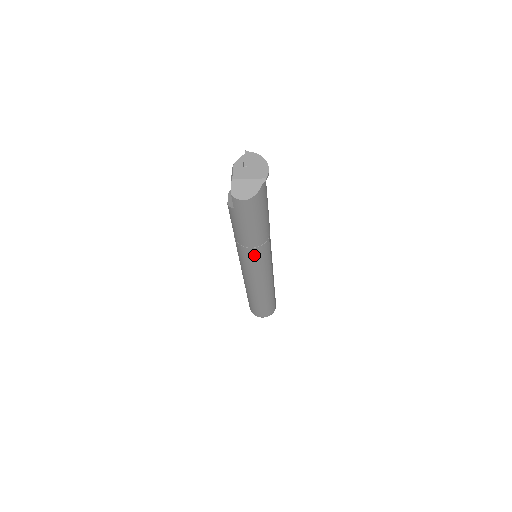
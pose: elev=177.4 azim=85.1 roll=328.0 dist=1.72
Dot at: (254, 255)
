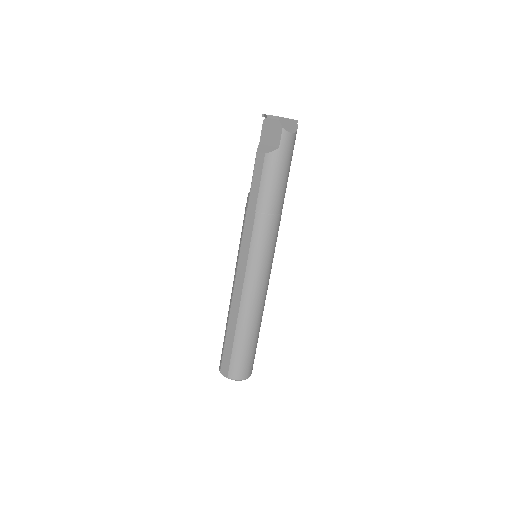
Dot at: (275, 229)
